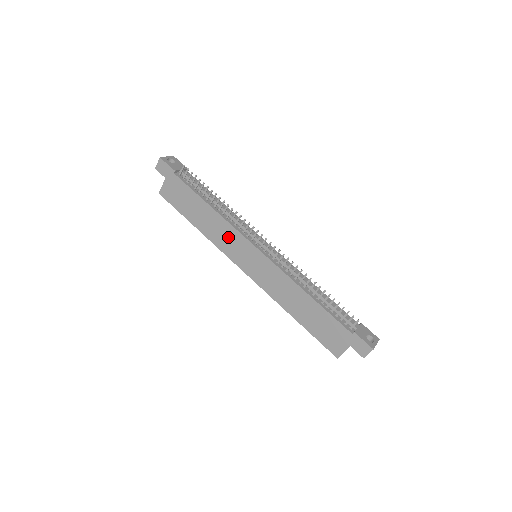
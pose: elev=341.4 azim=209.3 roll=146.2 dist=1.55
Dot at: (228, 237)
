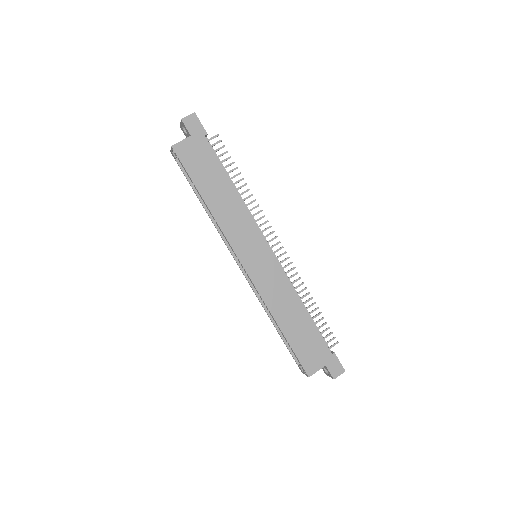
Dot at: (241, 225)
